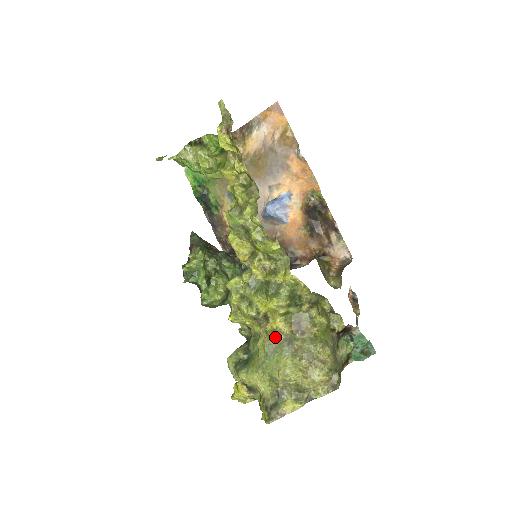
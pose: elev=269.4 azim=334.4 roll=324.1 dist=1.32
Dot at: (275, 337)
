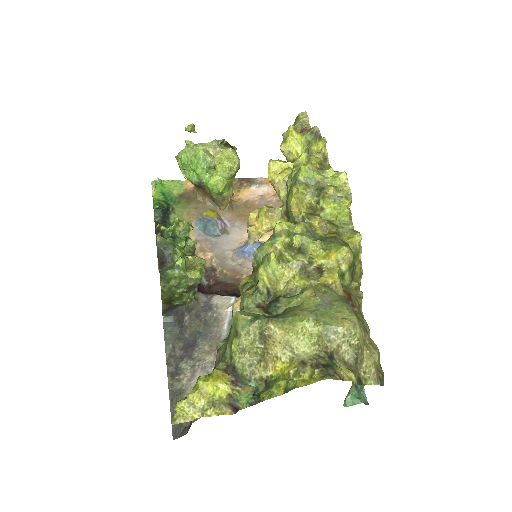
Dot at: (329, 292)
